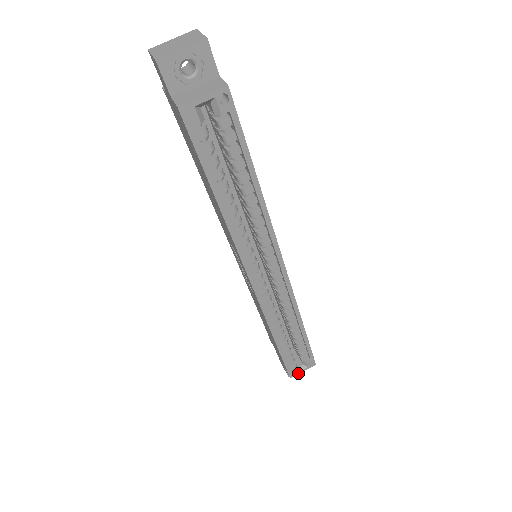
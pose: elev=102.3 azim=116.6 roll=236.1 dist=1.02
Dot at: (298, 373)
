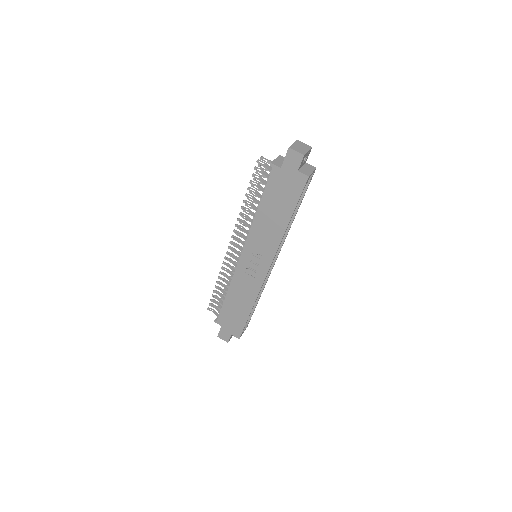
Dot at: occluded
